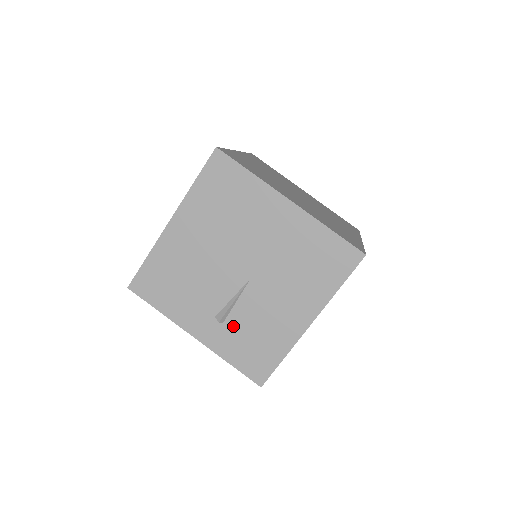
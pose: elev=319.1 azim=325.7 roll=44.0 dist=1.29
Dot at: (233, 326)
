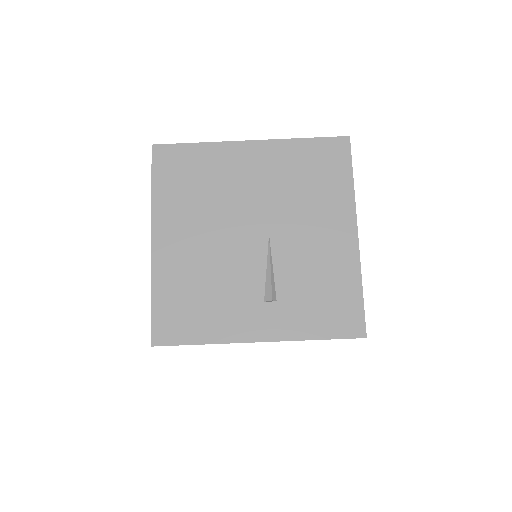
Dot at: (289, 296)
